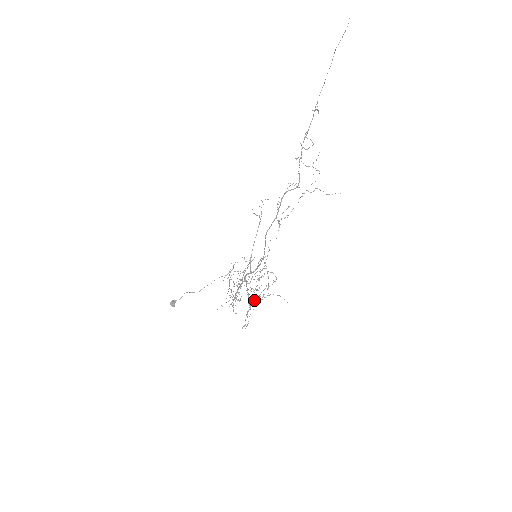
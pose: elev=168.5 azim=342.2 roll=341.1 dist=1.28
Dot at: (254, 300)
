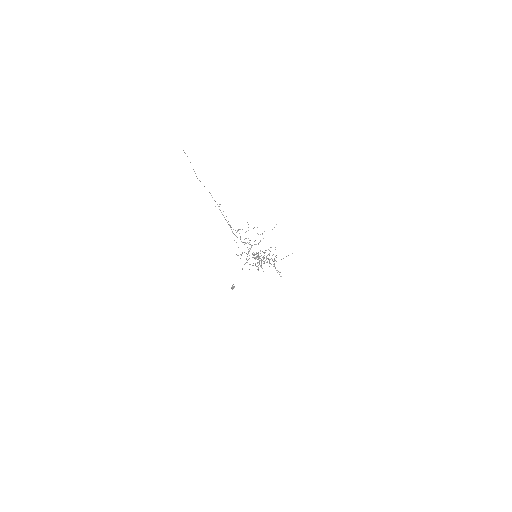
Dot at: (273, 261)
